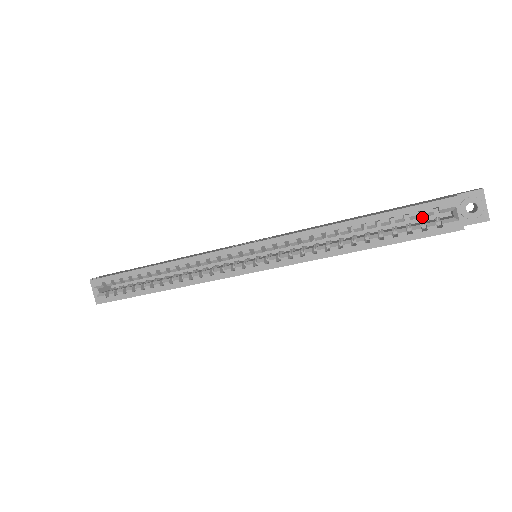
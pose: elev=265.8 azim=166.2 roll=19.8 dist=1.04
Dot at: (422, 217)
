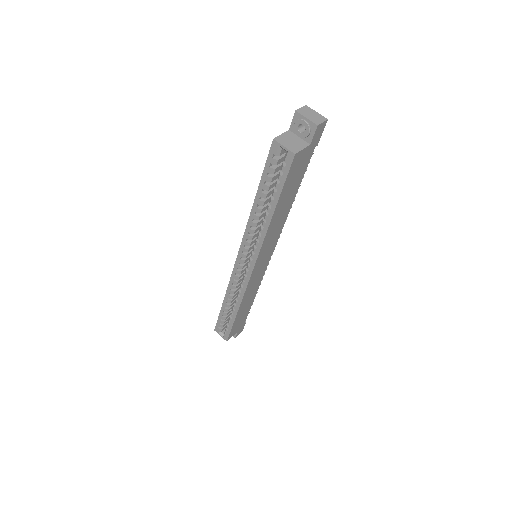
Dot at: occluded
